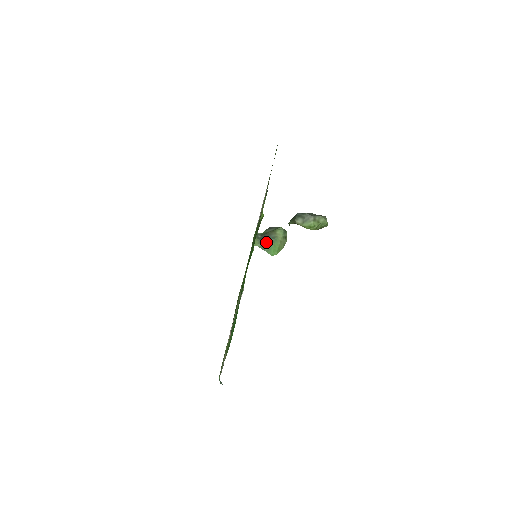
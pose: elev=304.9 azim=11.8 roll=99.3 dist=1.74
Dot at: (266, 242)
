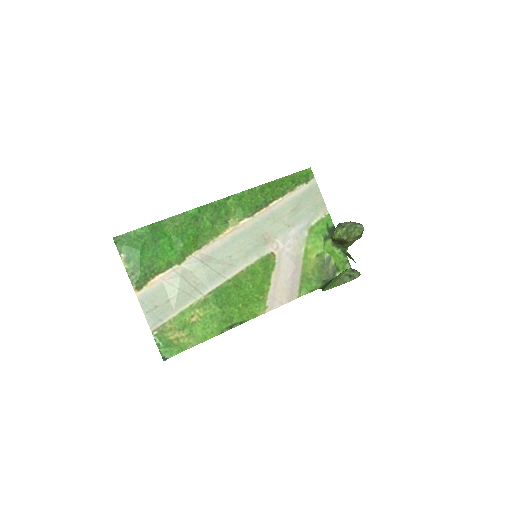
Dot at: (329, 282)
